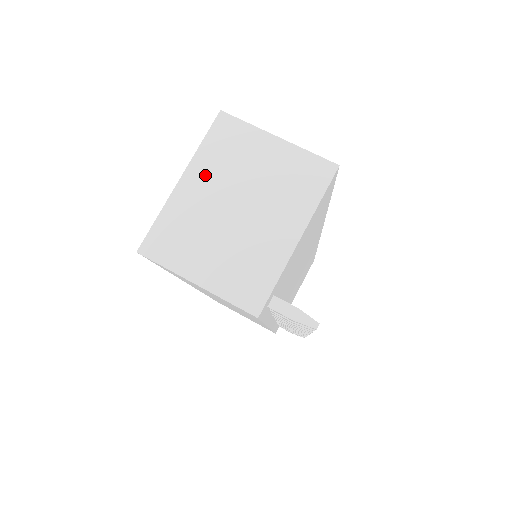
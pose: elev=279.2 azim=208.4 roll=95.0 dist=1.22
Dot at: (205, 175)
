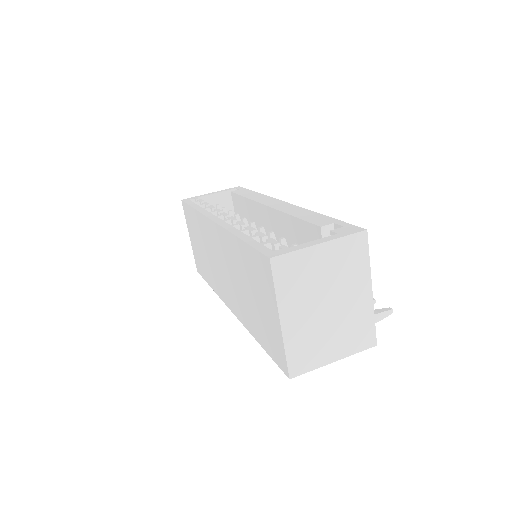
Dot at: (294, 306)
